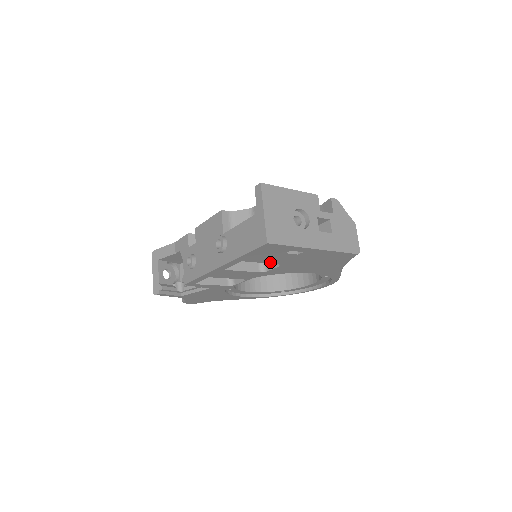
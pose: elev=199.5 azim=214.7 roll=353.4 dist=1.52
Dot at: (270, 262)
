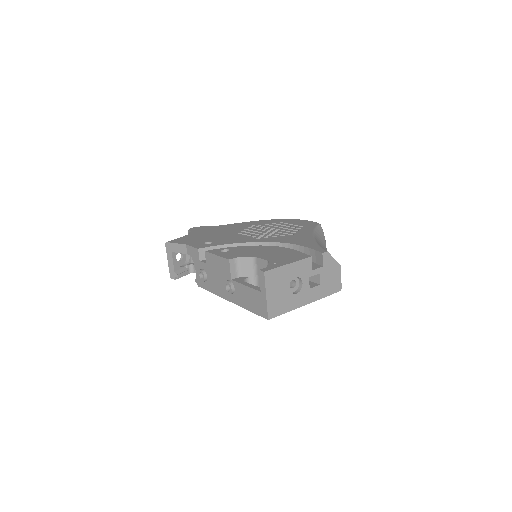
Dot at: occluded
